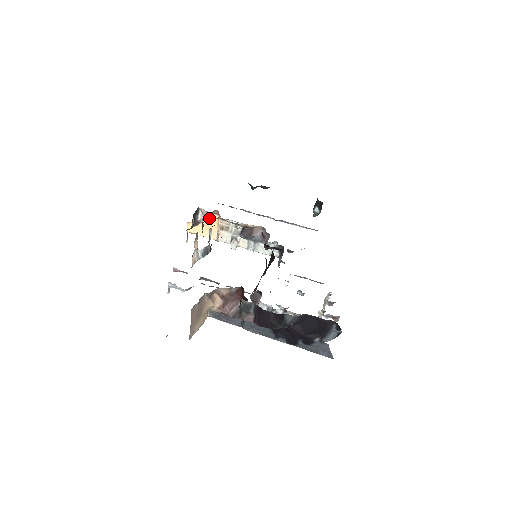
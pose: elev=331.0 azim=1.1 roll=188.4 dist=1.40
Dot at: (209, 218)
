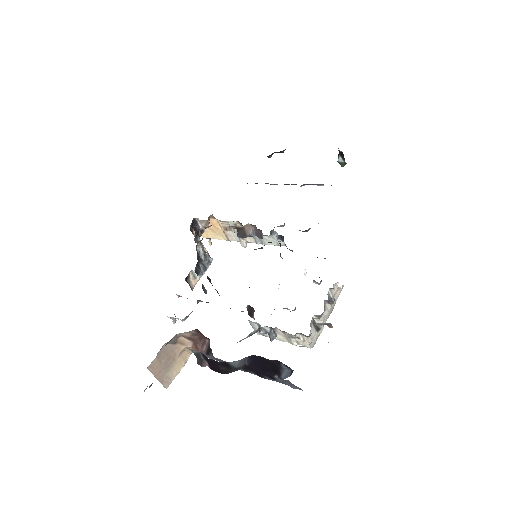
Dot at: (207, 225)
